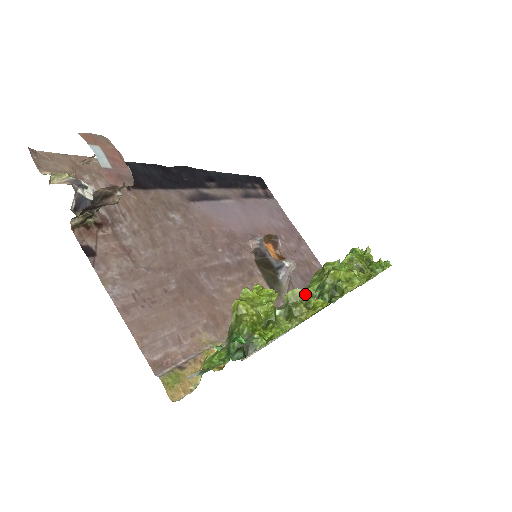
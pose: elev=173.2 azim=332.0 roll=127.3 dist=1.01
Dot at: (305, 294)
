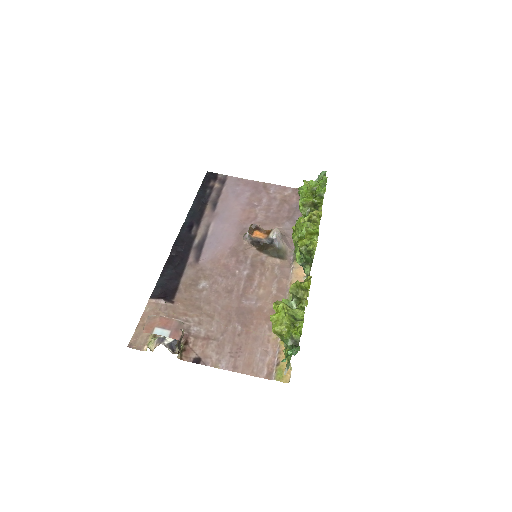
Dot at: (297, 285)
